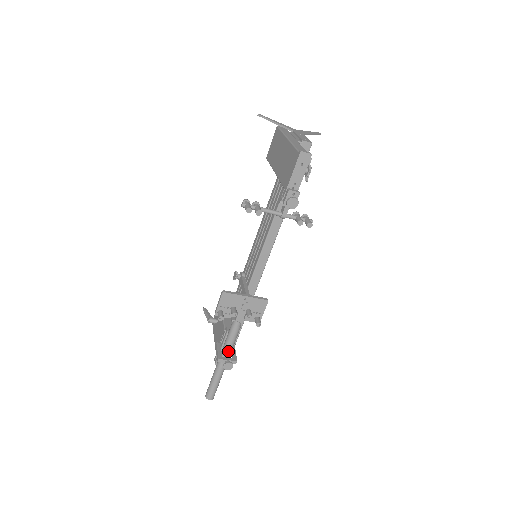
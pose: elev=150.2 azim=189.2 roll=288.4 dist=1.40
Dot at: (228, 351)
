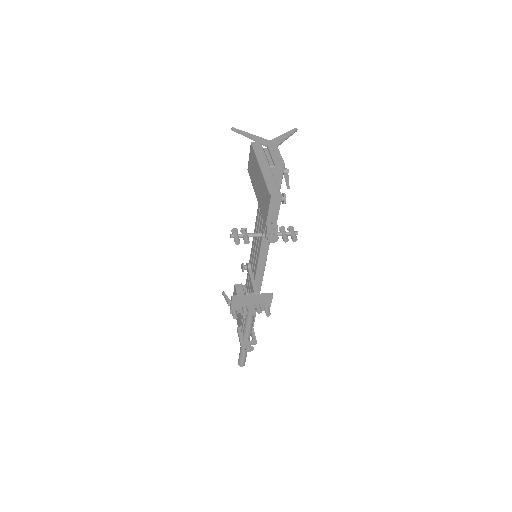
Dot at: (248, 335)
